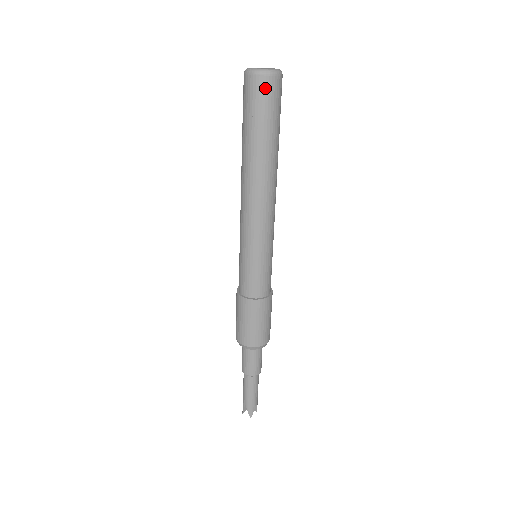
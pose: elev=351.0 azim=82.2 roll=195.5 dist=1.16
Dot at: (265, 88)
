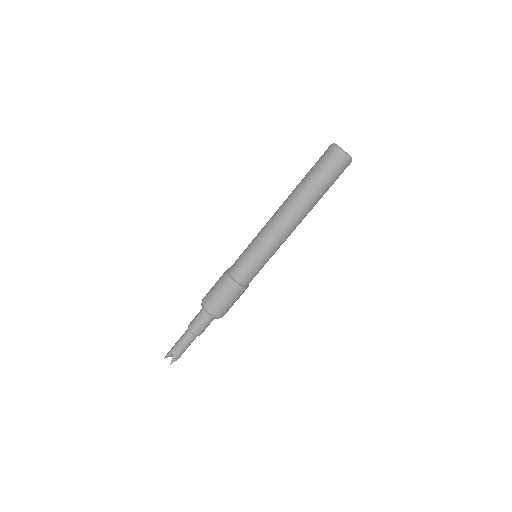
Dot at: (341, 164)
